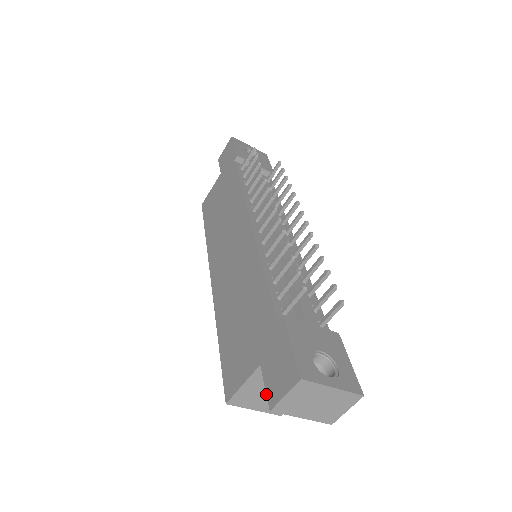
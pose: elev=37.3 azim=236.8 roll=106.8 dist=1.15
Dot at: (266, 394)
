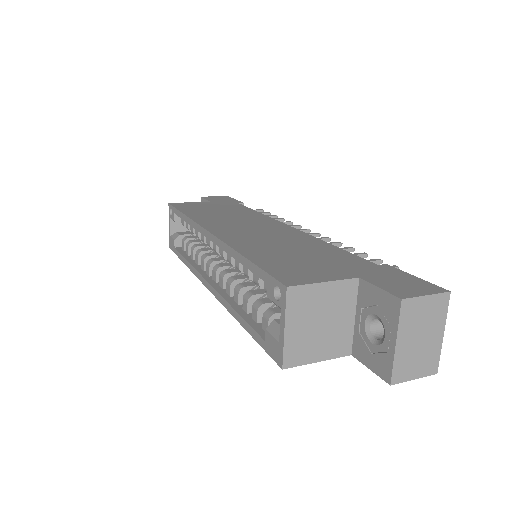
Dot at: (386, 290)
